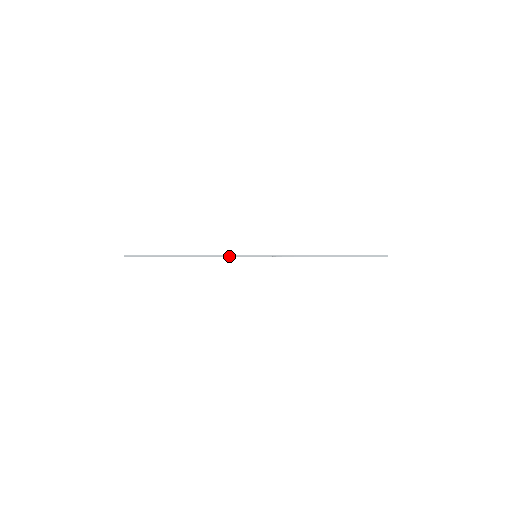
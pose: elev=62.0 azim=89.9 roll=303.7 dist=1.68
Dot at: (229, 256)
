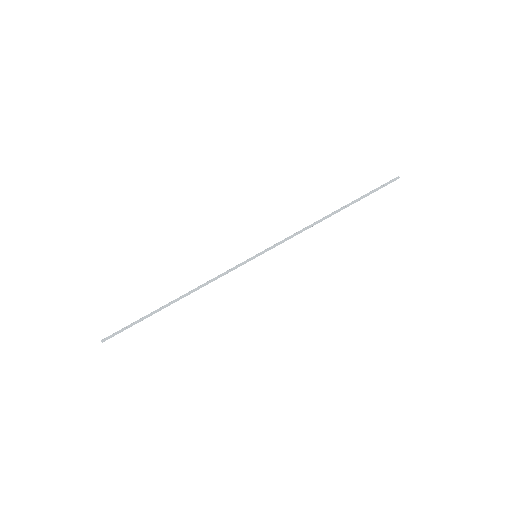
Dot at: (225, 273)
